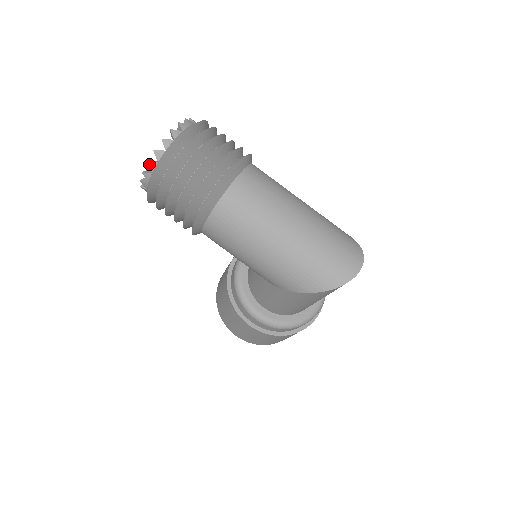
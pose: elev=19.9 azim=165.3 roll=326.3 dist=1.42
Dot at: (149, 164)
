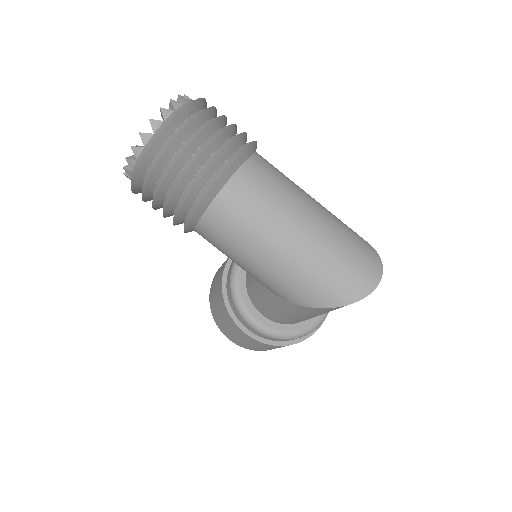
Dot at: (134, 149)
